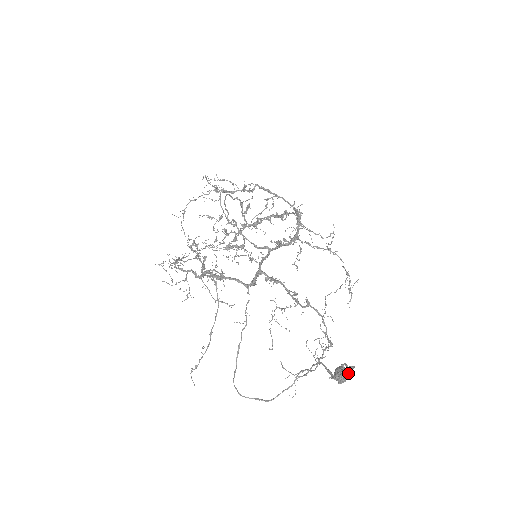
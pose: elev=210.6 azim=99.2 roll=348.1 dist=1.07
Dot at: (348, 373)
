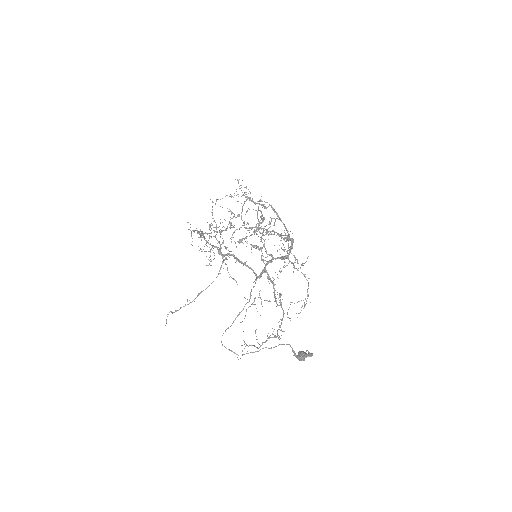
Dot at: (309, 356)
